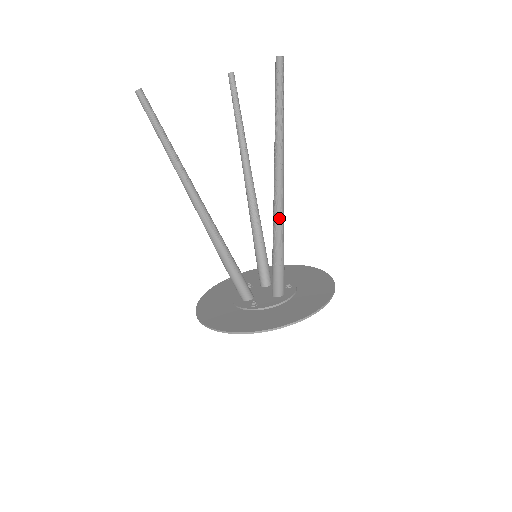
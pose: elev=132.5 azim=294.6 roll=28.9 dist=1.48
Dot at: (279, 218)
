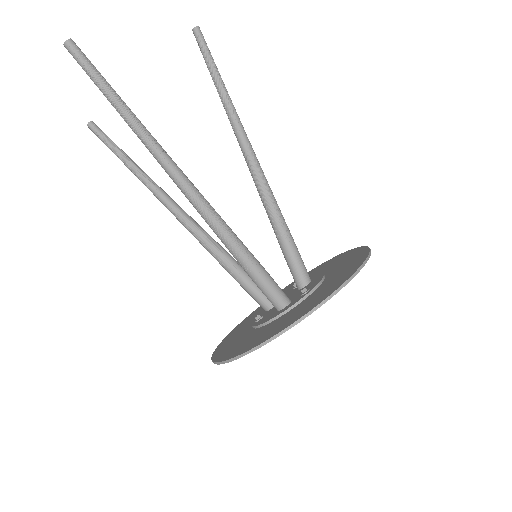
Dot at: (266, 181)
